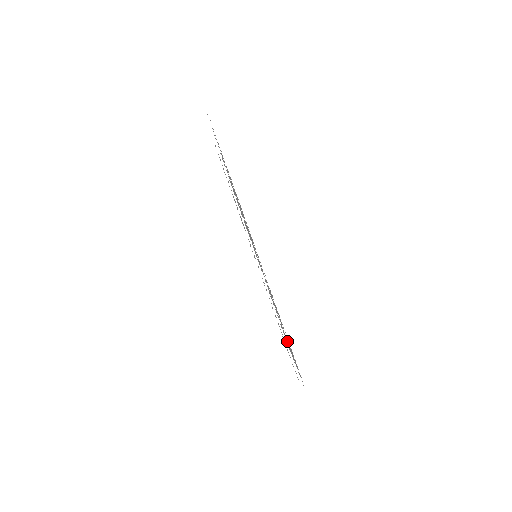
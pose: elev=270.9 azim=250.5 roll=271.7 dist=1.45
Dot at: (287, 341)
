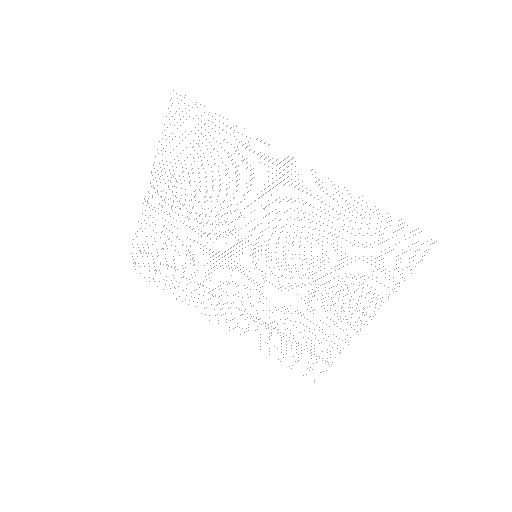
Dot at: occluded
